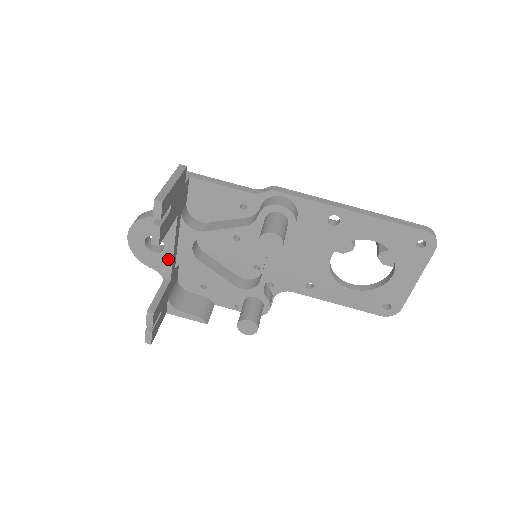
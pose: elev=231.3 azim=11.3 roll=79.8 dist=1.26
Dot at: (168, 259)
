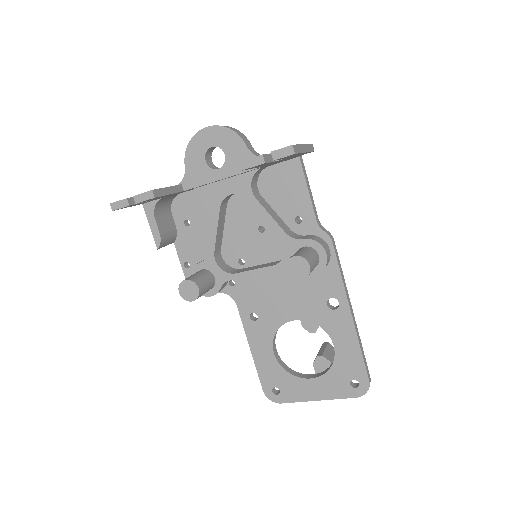
Dot at: (207, 178)
